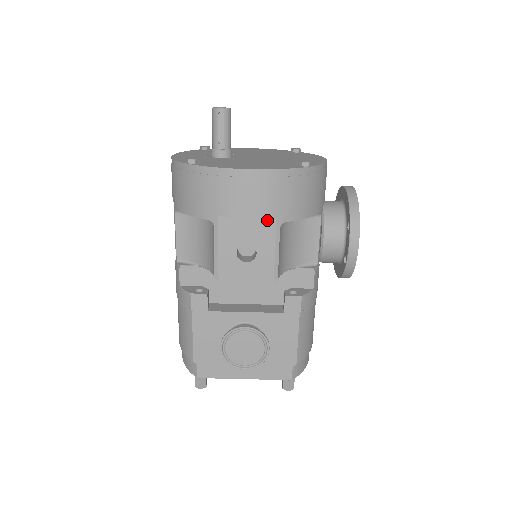
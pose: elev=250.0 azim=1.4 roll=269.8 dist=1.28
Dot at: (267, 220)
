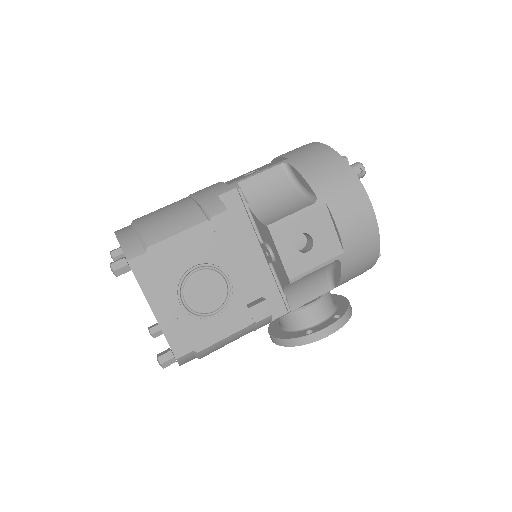
Dot at: (339, 246)
